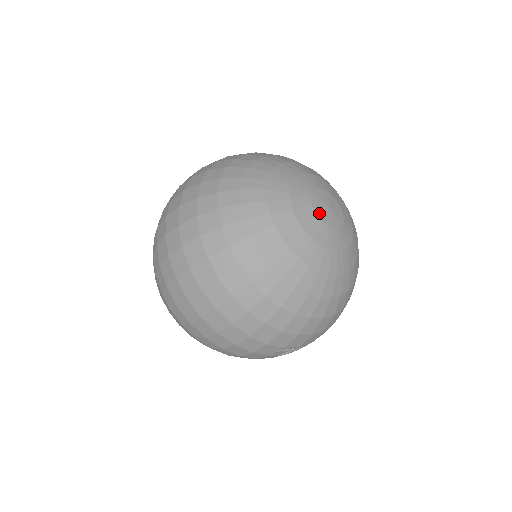
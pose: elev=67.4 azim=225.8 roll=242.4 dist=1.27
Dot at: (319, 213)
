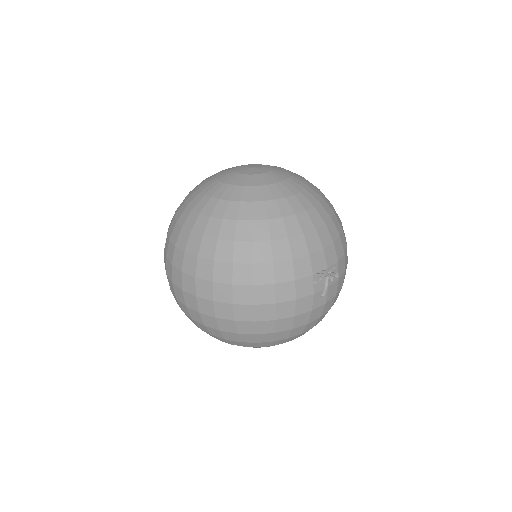
Dot at: (246, 173)
